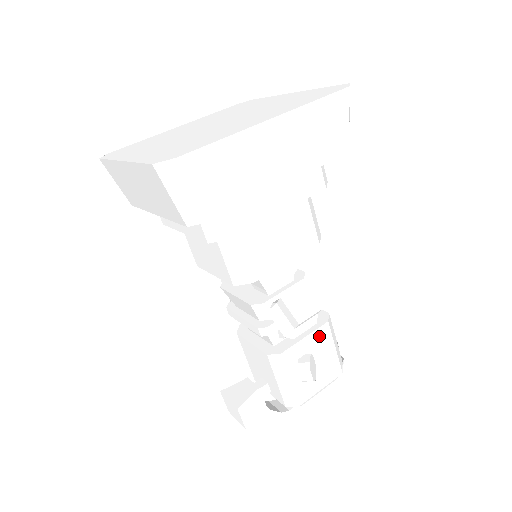
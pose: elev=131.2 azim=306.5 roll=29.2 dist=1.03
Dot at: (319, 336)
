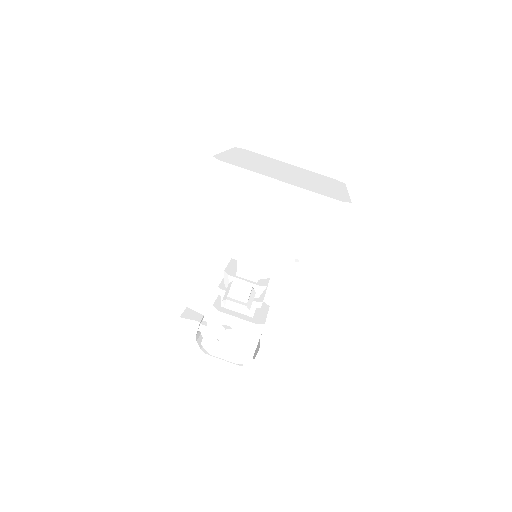
Dot at: (246, 326)
